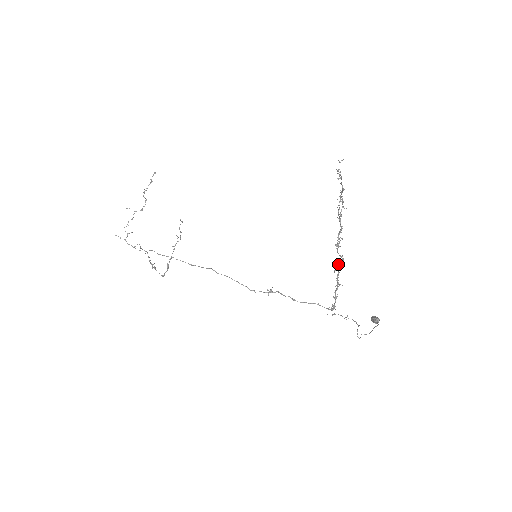
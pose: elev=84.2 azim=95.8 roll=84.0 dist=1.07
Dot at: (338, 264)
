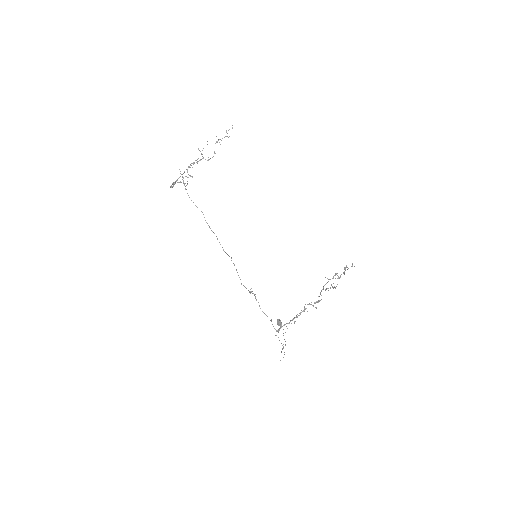
Dot at: (301, 312)
